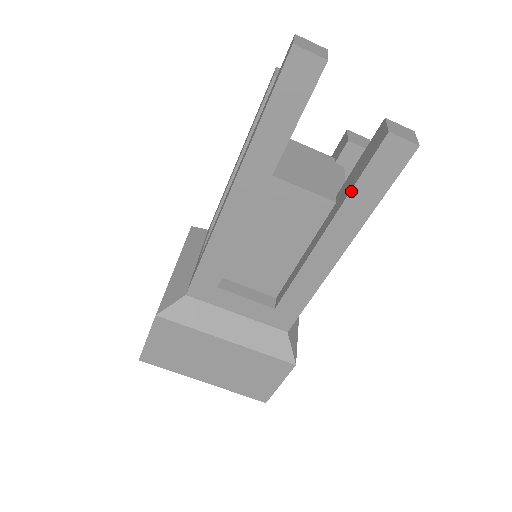
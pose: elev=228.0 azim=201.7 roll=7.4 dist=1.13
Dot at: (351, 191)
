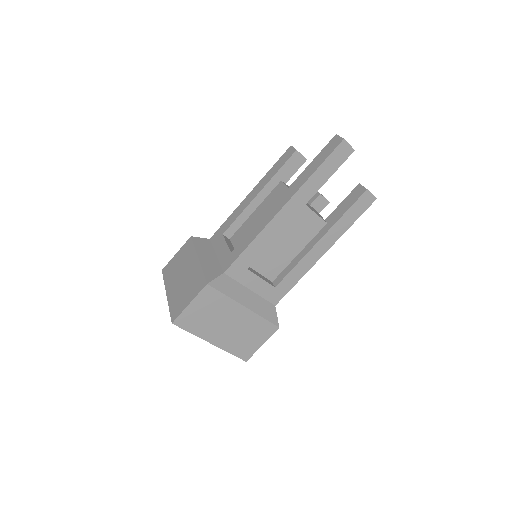
Dot at: (342, 216)
